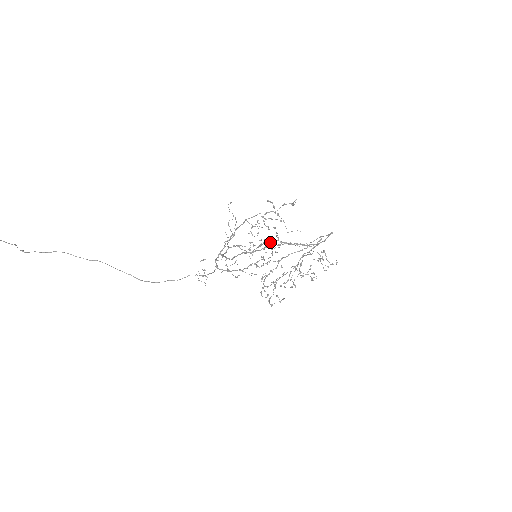
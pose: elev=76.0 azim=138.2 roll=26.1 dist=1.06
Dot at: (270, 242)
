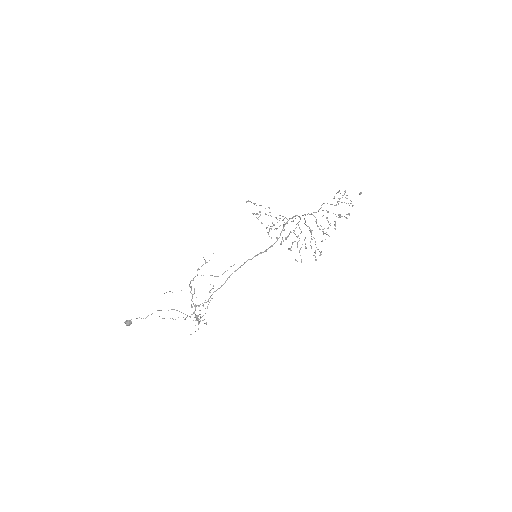
Dot at: (279, 220)
